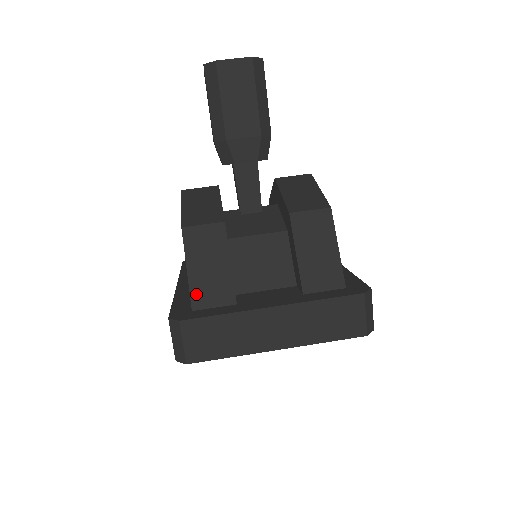
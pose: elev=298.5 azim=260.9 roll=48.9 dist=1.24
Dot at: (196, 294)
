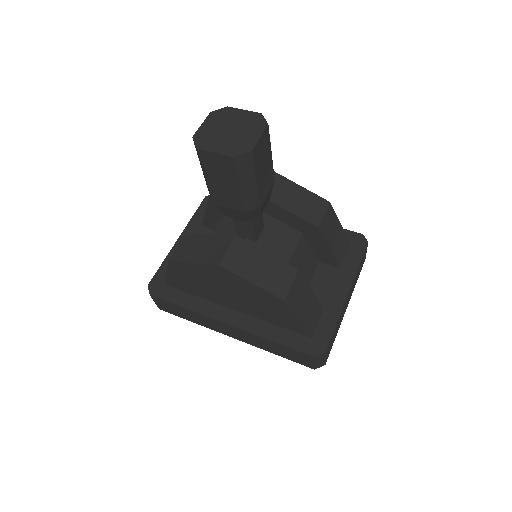
Dot at: (309, 328)
